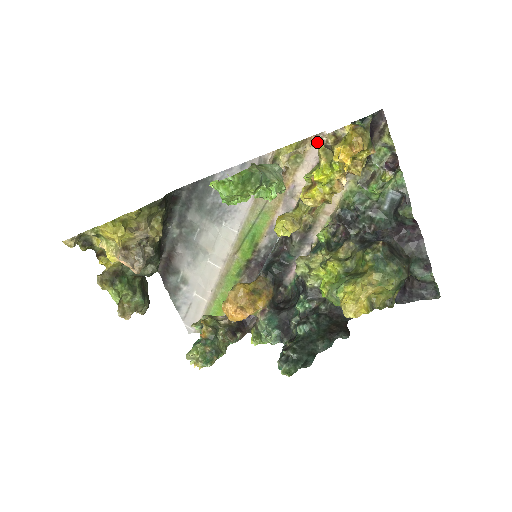
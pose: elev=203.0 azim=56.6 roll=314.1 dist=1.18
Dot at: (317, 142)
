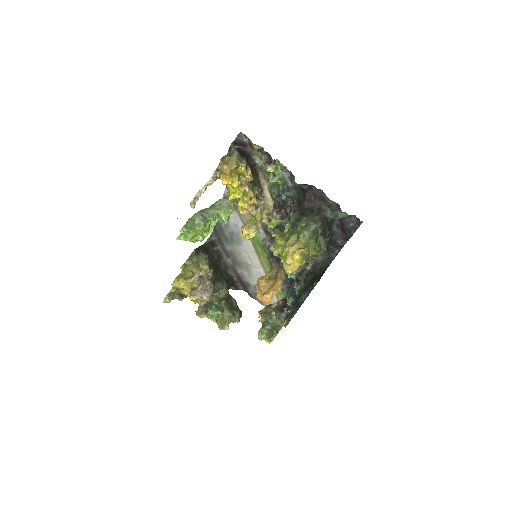
Dot at: (211, 181)
